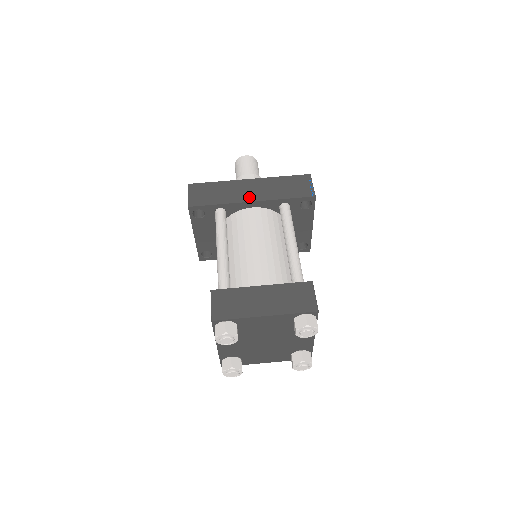
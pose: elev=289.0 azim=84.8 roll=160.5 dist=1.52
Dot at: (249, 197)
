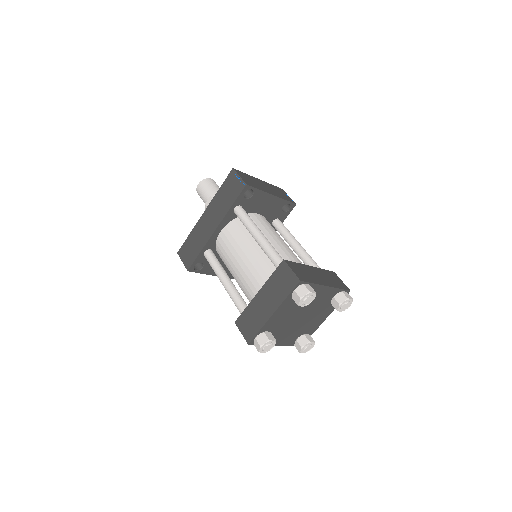
Dot at: (212, 228)
